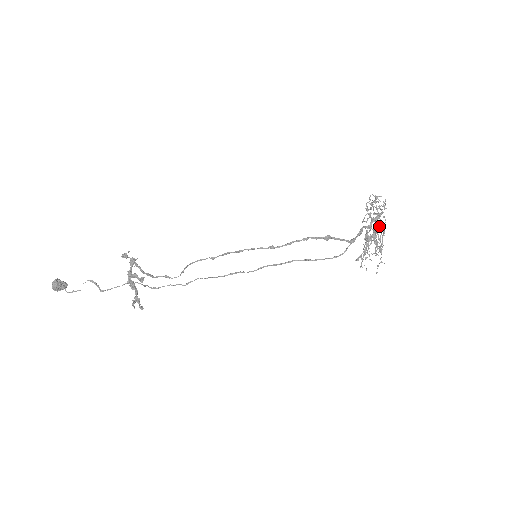
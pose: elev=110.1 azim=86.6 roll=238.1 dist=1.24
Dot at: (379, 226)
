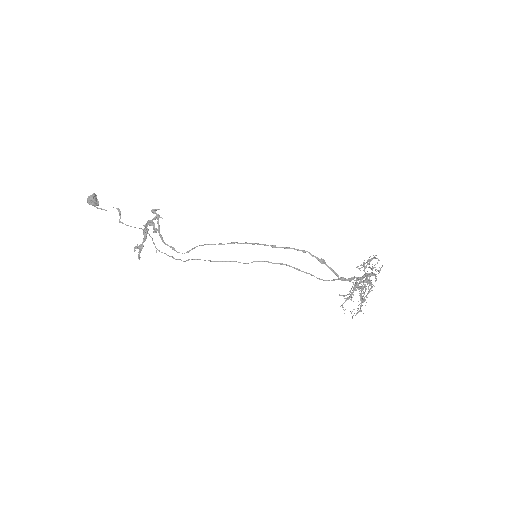
Dot at: occluded
